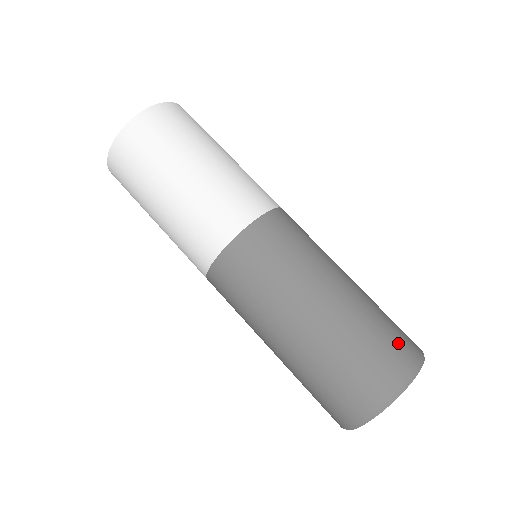
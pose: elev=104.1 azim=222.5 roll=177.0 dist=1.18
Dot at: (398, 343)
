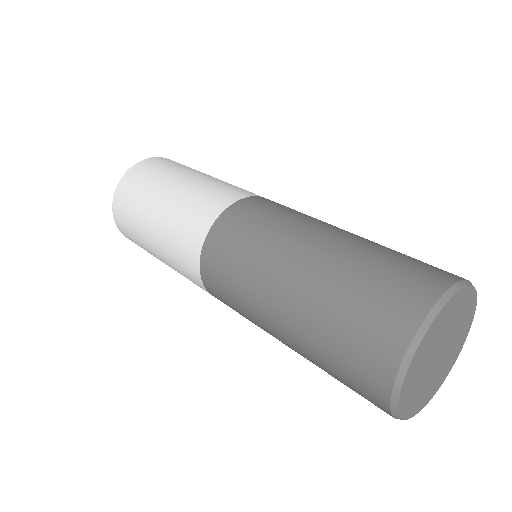
Dot at: occluded
